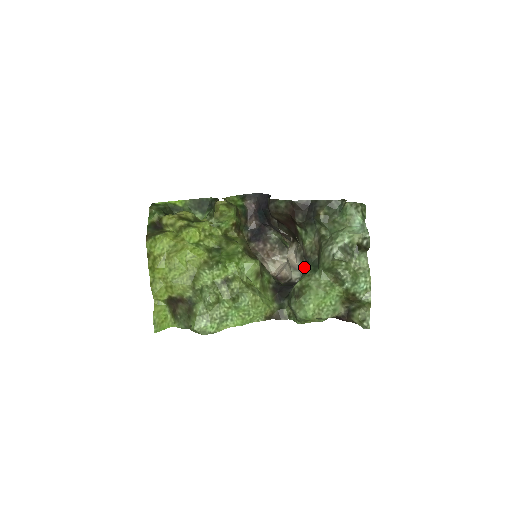
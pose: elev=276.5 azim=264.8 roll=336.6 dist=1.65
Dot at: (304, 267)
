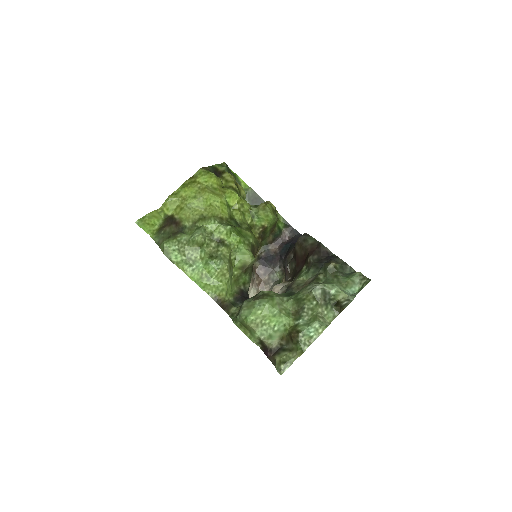
Dot at: occluded
